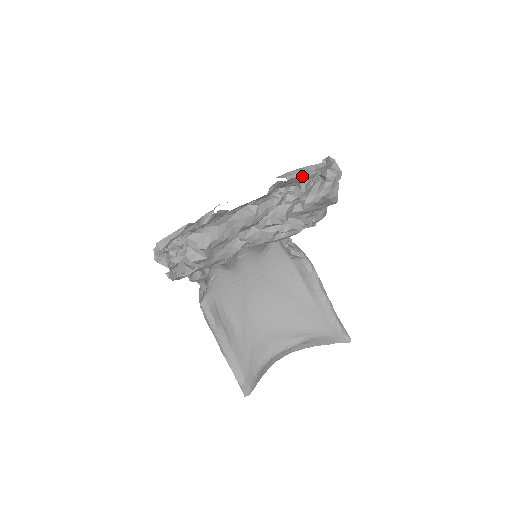
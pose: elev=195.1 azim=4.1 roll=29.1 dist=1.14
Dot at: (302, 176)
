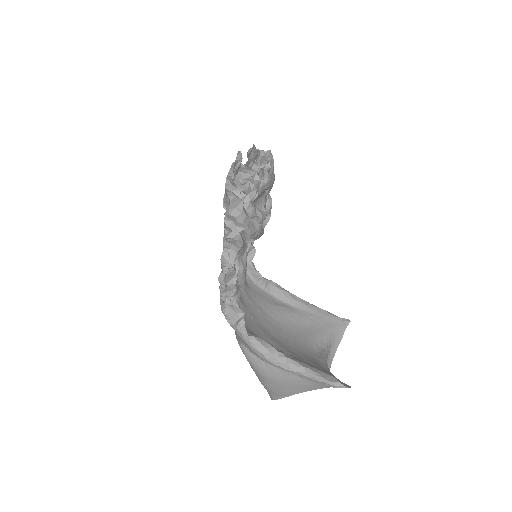
Dot at: (255, 149)
